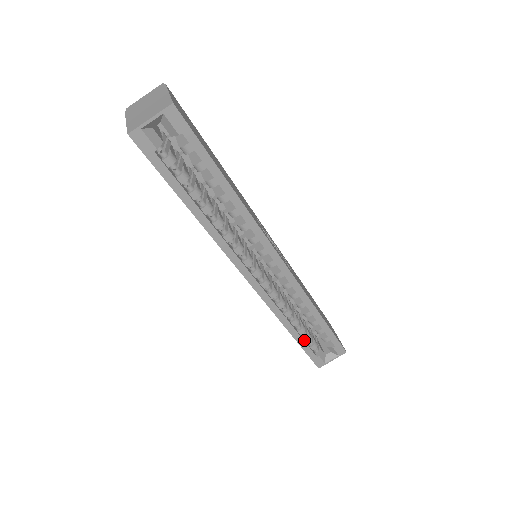
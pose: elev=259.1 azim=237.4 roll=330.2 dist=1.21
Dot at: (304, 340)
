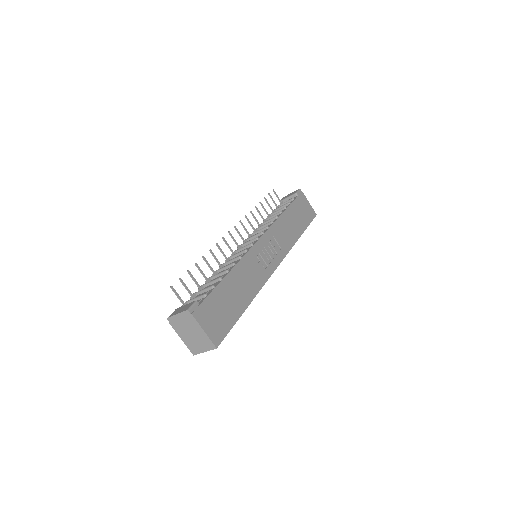
Dot at: occluded
